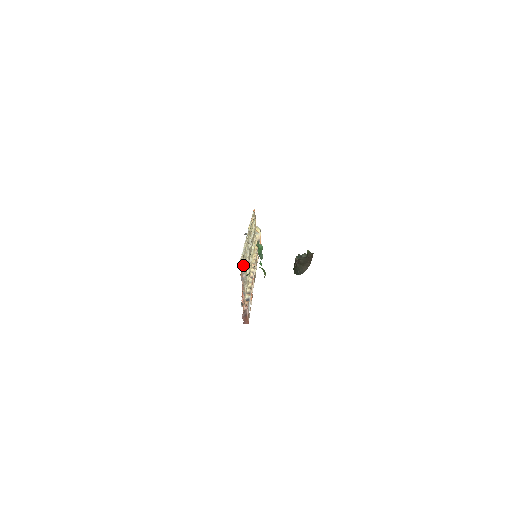
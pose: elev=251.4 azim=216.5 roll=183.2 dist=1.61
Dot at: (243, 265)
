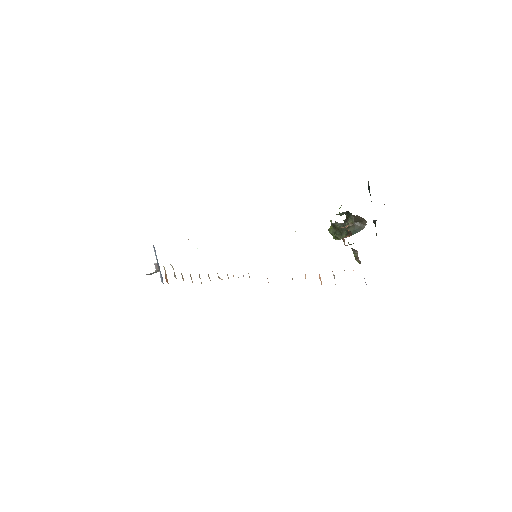
Dot at: occluded
